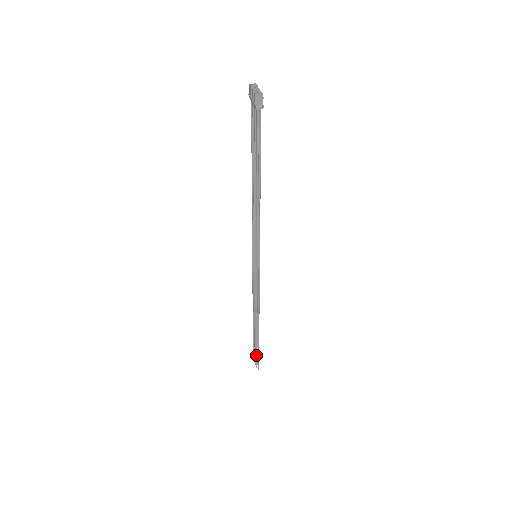
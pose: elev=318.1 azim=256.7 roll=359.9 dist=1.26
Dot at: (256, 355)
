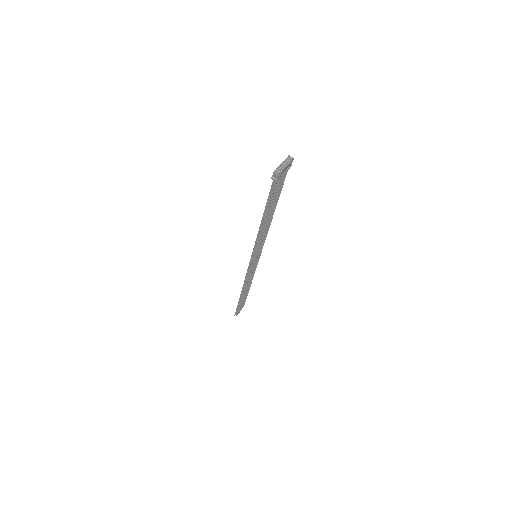
Dot at: (237, 308)
